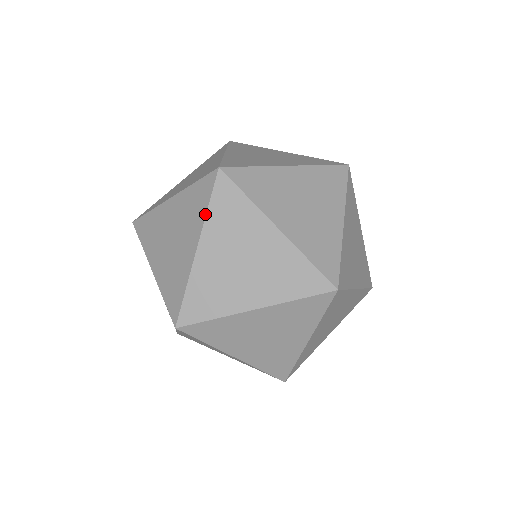
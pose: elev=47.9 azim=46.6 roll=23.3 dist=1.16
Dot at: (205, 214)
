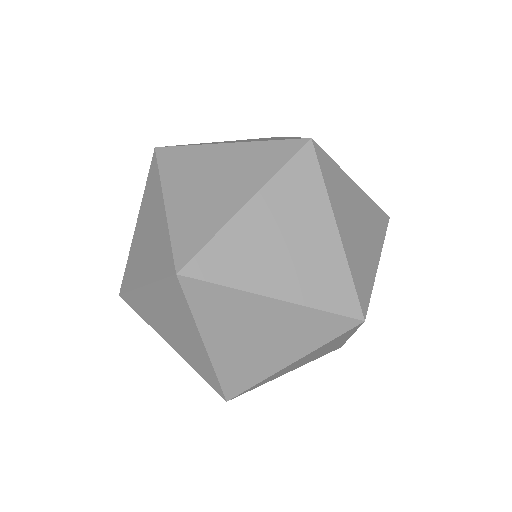
Dot at: (155, 280)
